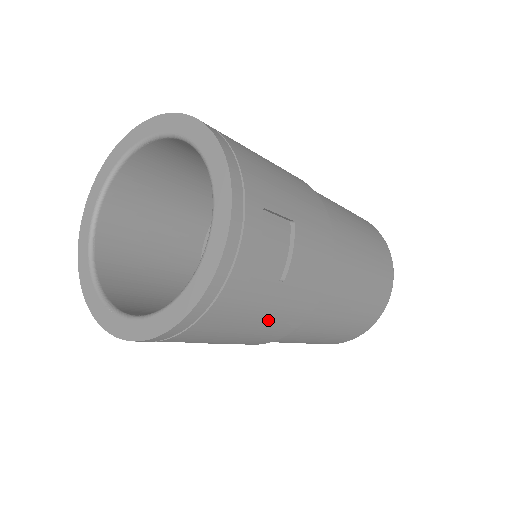
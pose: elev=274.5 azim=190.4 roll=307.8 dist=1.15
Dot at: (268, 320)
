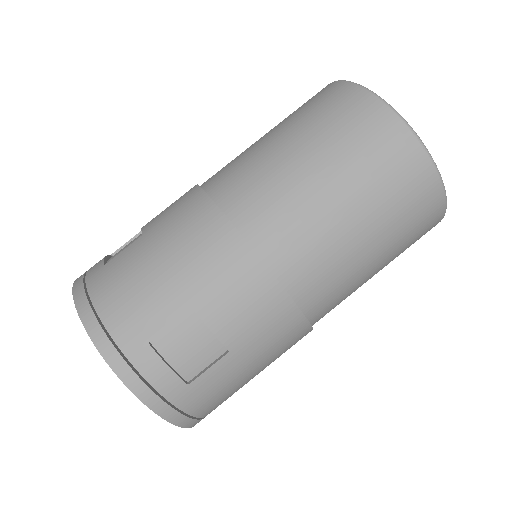
Dot at: (261, 360)
